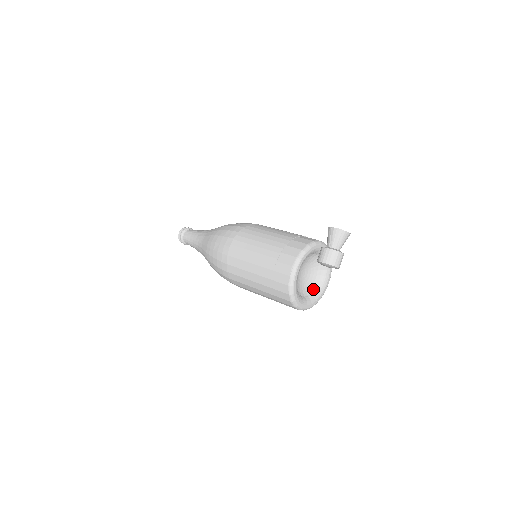
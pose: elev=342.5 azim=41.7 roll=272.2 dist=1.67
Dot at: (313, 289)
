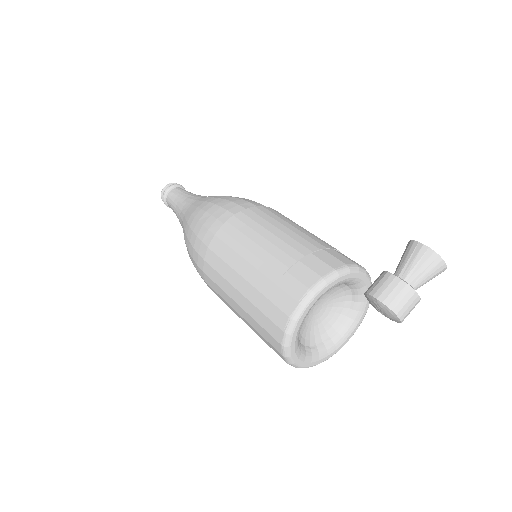
Dot at: (322, 340)
